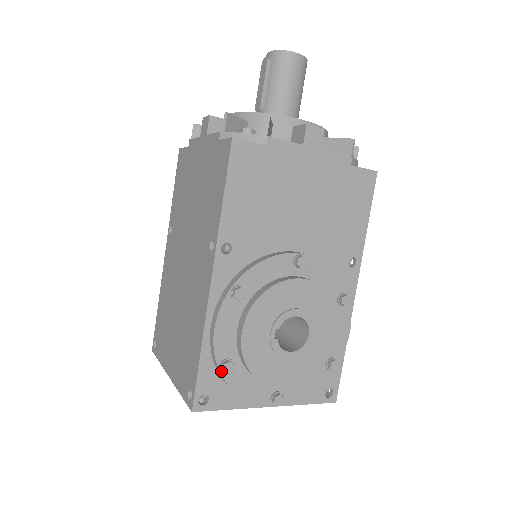
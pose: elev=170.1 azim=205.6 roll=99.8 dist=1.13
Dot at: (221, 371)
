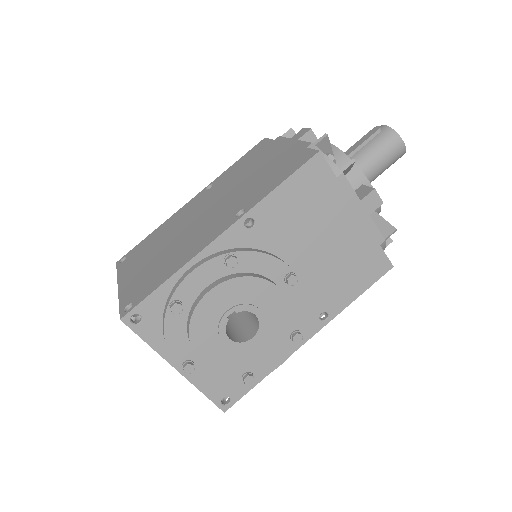
Dot at: (169, 307)
